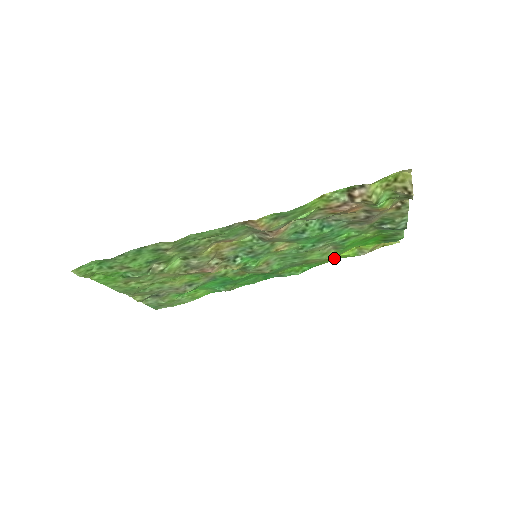
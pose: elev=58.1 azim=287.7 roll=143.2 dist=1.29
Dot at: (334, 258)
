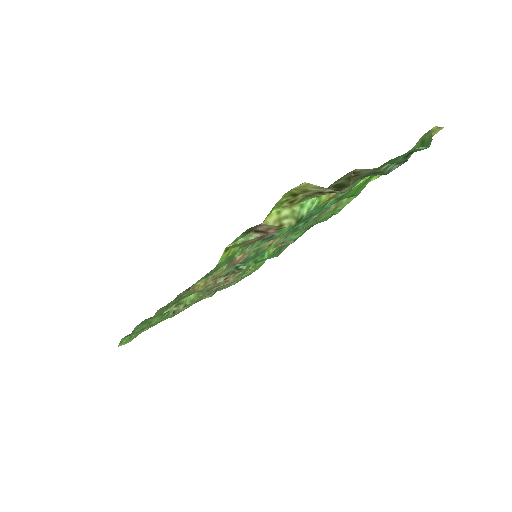
Dot at: occluded
